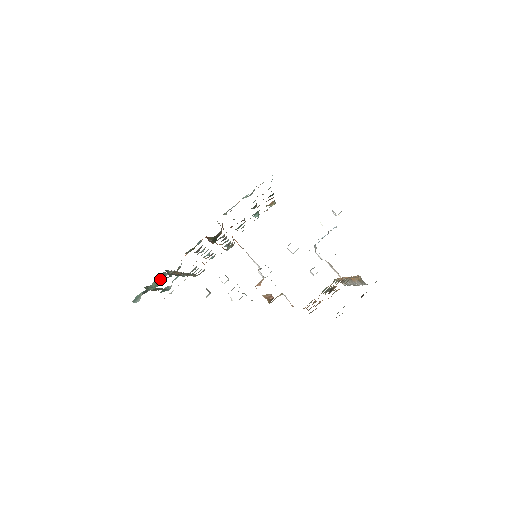
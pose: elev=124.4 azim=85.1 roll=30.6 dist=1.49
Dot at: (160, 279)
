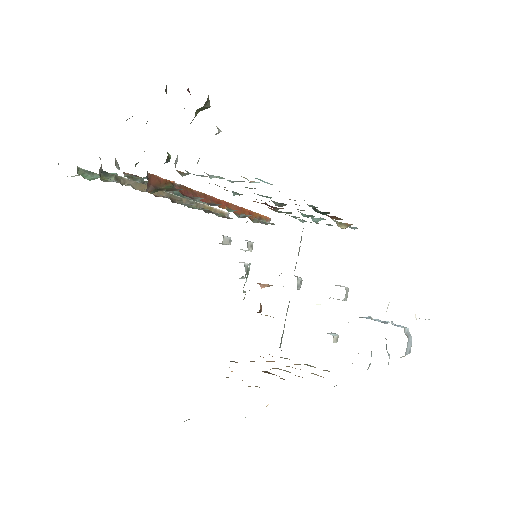
Dot at: occluded
